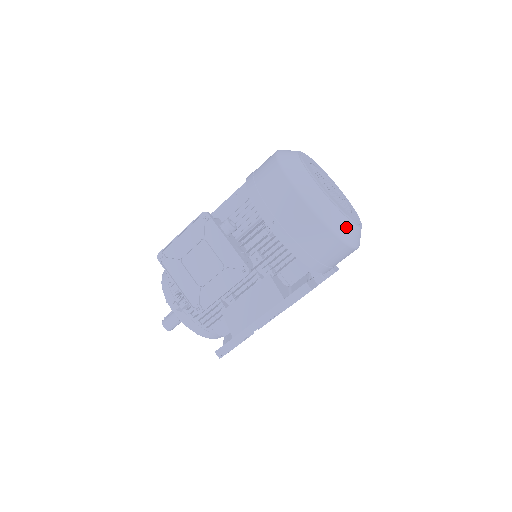
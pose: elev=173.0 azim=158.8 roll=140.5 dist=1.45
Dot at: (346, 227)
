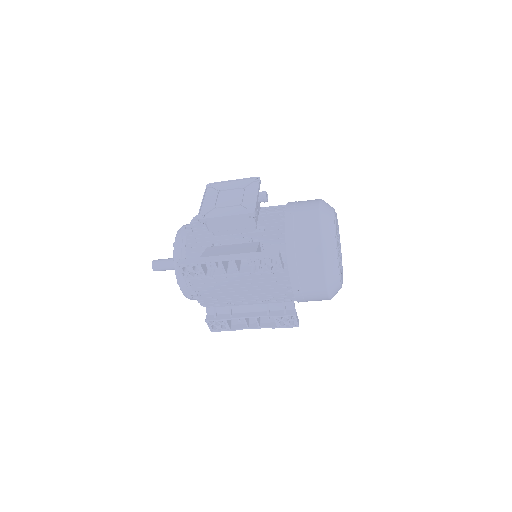
Dot at: (332, 253)
